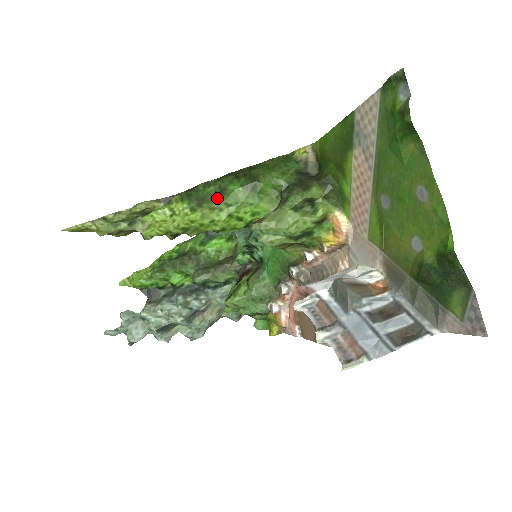
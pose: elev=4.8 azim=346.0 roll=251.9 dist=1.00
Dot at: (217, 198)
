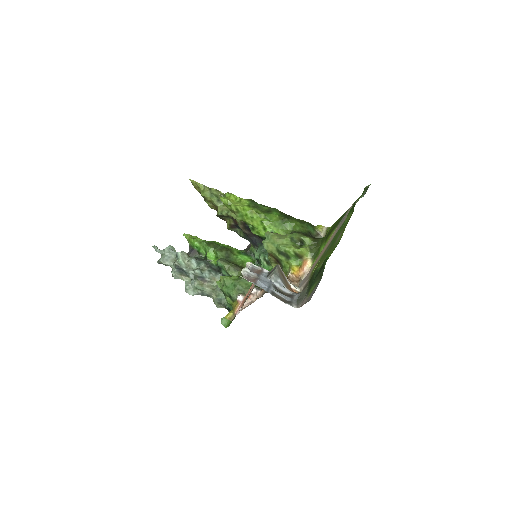
Dot at: (264, 212)
